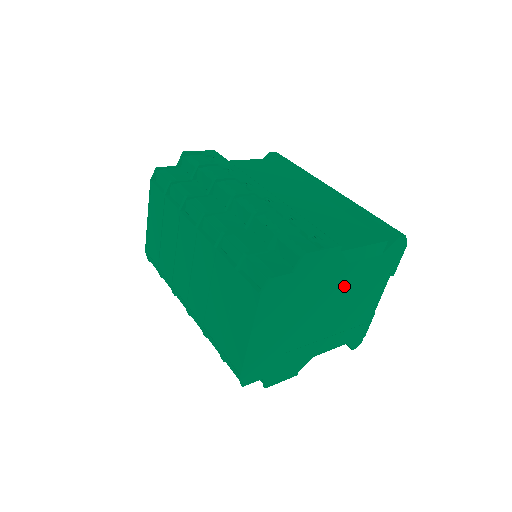
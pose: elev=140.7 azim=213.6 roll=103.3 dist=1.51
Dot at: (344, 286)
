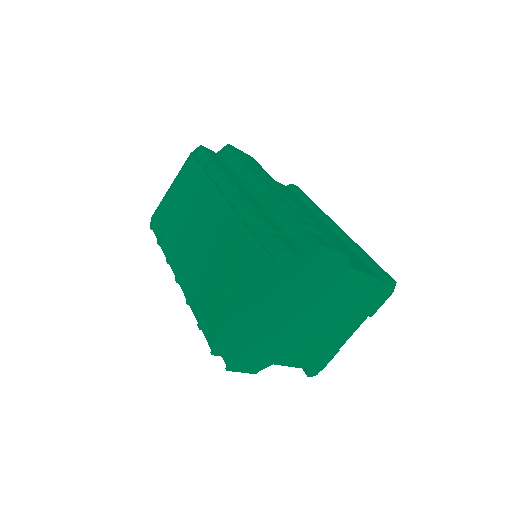
Dot at: (334, 301)
